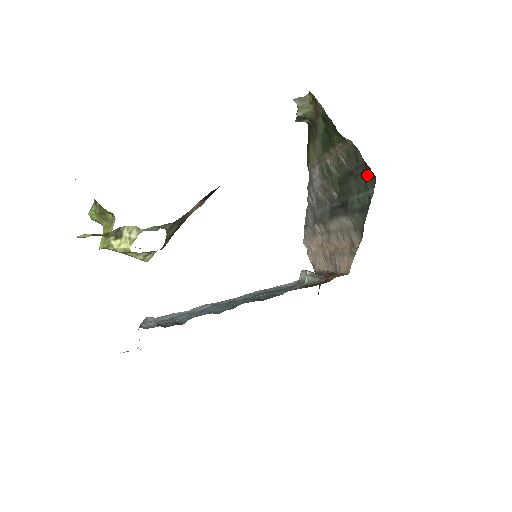
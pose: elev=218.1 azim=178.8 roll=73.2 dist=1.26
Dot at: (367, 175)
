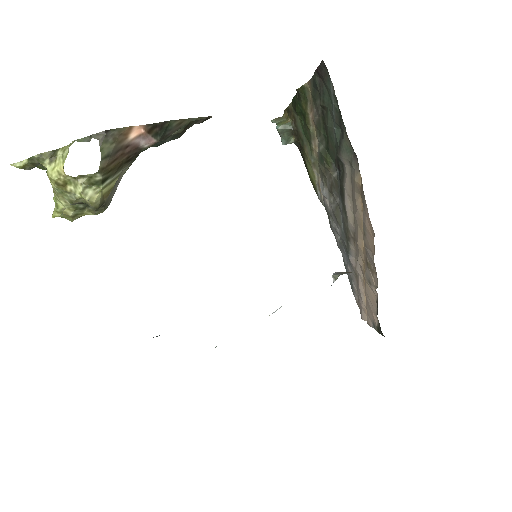
Dot at: (323, 80)
